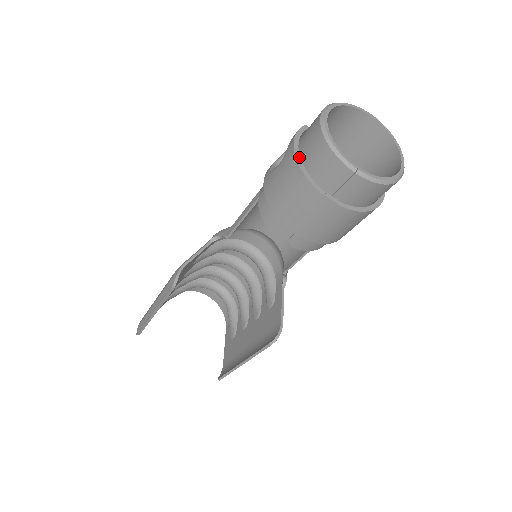
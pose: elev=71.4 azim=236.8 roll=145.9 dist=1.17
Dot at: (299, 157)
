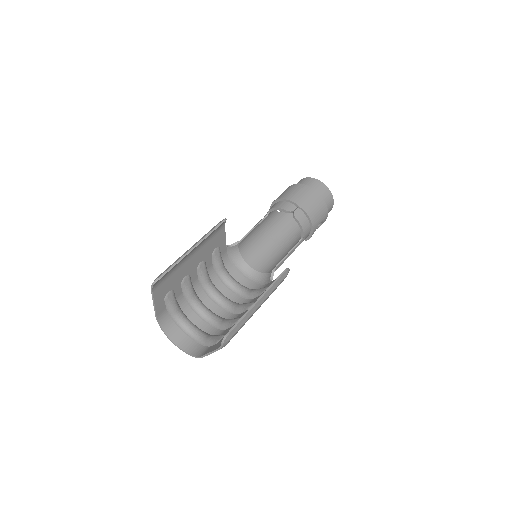
Dot at: occluded
